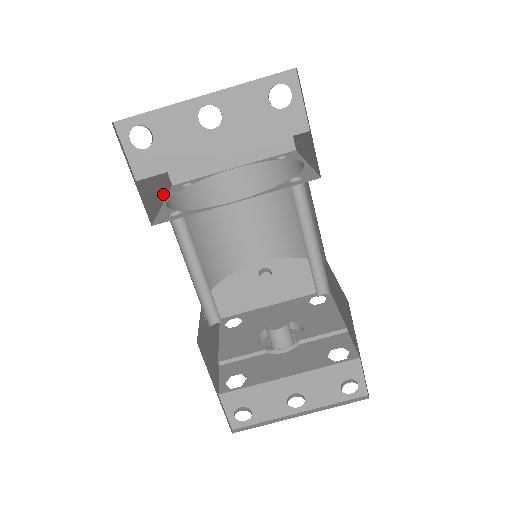
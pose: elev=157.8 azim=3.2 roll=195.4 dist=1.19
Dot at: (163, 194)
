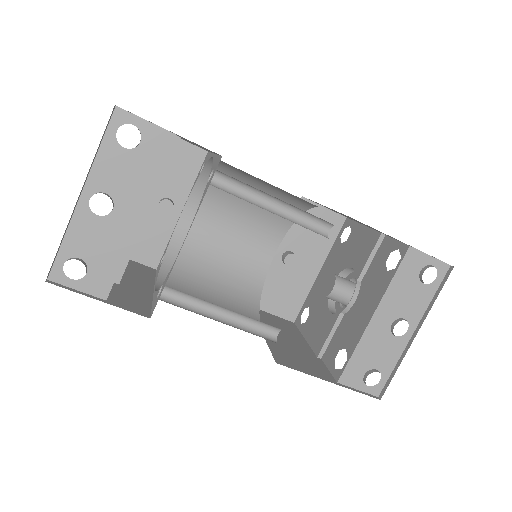
Dot at: (149, 284)
